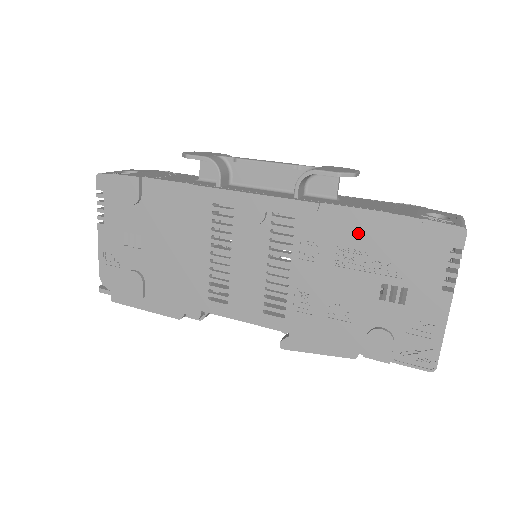
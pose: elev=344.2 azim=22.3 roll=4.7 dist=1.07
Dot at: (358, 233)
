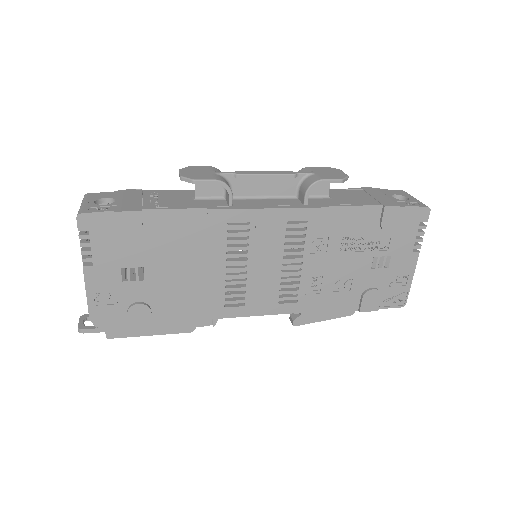
Dot at: (358, 224)
